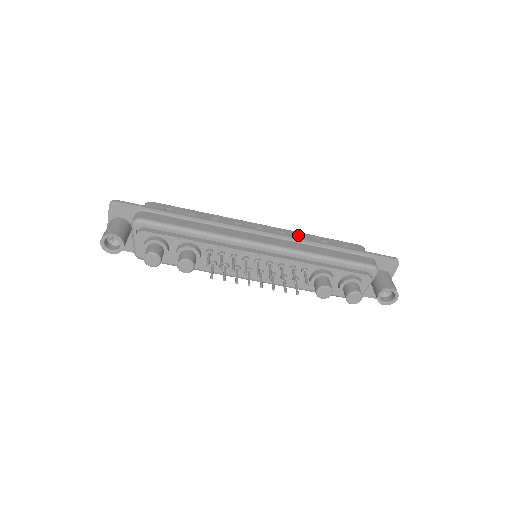
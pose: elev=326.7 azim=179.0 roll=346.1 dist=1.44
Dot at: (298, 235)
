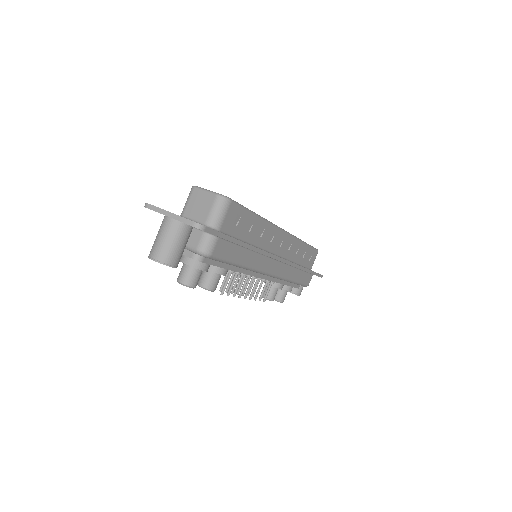
Dot at: (297, 246)
